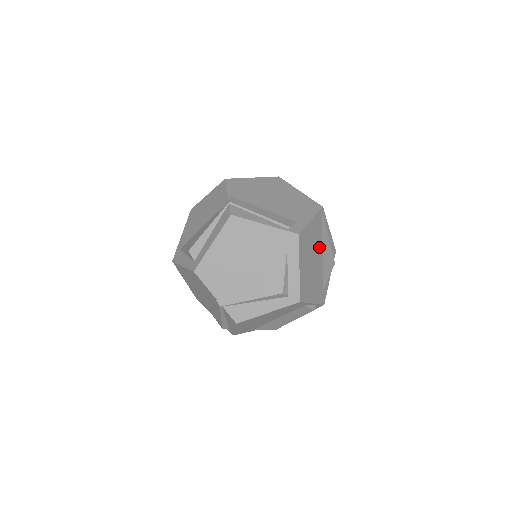
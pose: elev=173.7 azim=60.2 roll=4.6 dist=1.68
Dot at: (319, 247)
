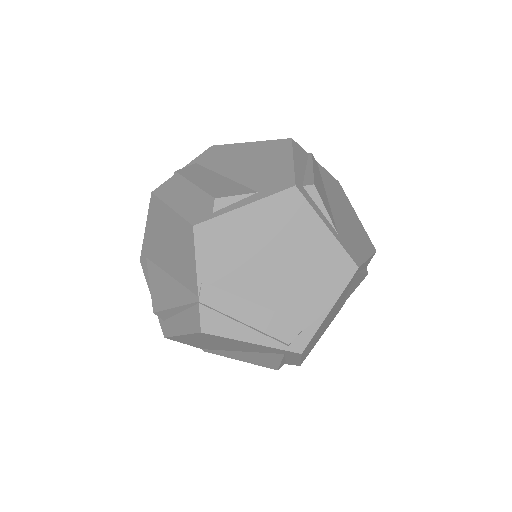
Dot at: (342, 299)
